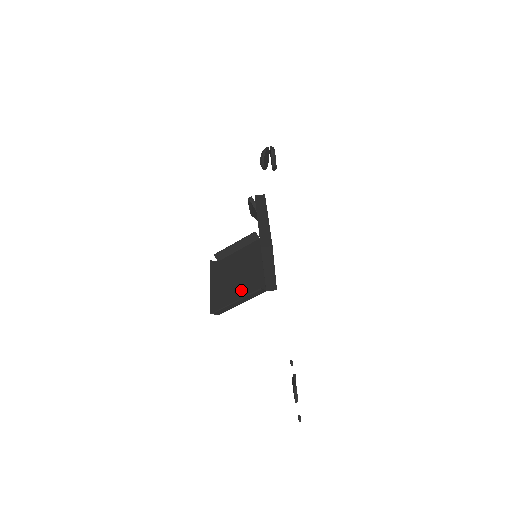
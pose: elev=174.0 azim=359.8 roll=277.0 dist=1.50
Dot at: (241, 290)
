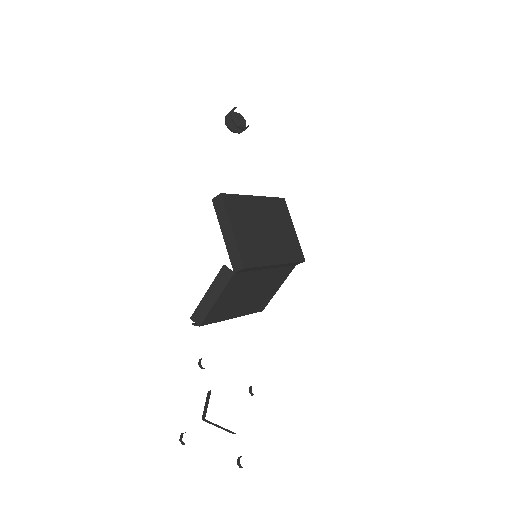
Dot at: (231, 296)
